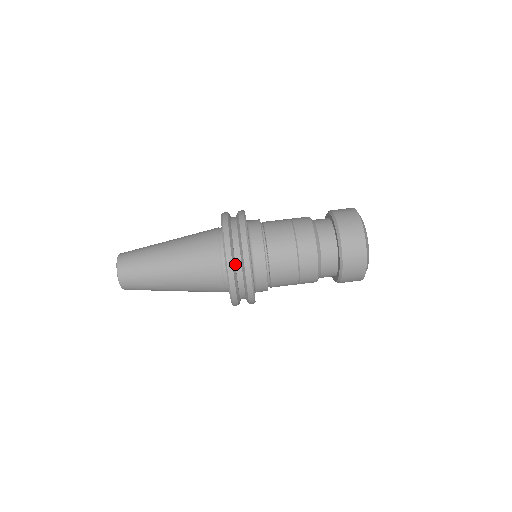
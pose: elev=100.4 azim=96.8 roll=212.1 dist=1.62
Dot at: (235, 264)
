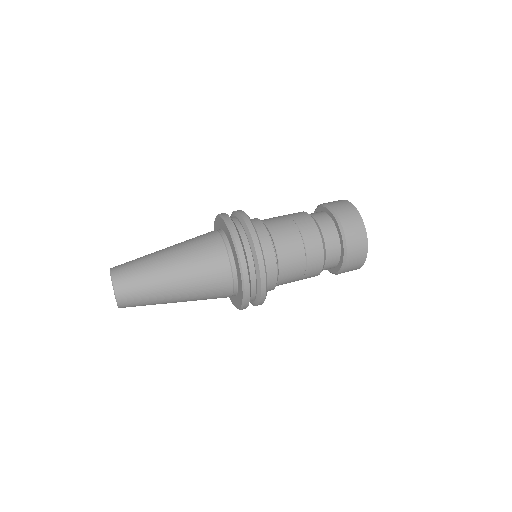
Dot at: occluded
